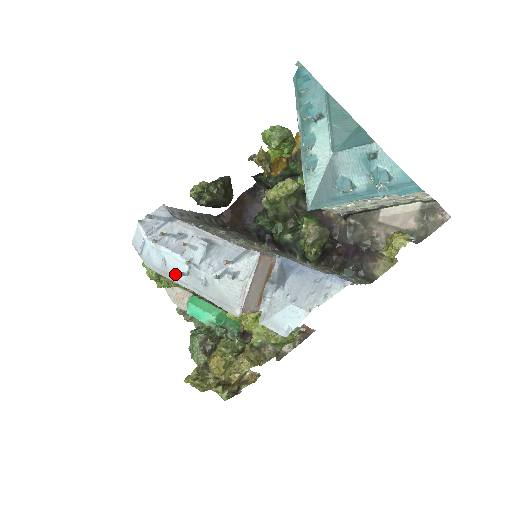
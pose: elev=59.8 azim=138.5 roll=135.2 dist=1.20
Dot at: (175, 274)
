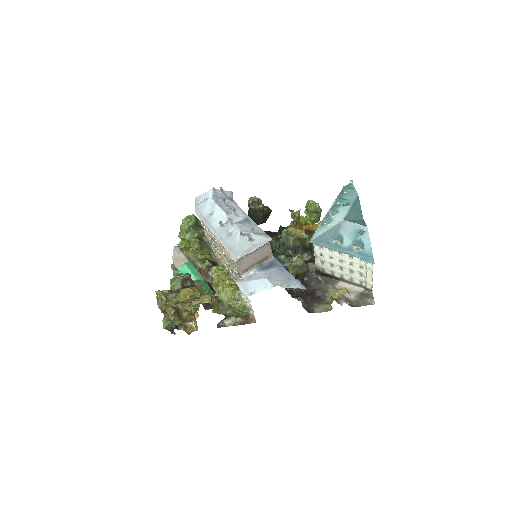
Dot at: (213, 223)
